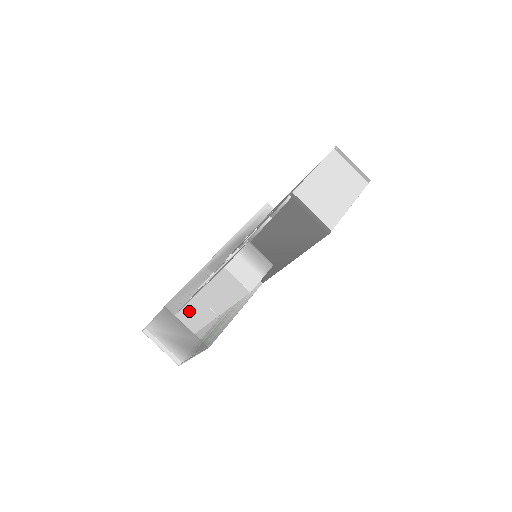
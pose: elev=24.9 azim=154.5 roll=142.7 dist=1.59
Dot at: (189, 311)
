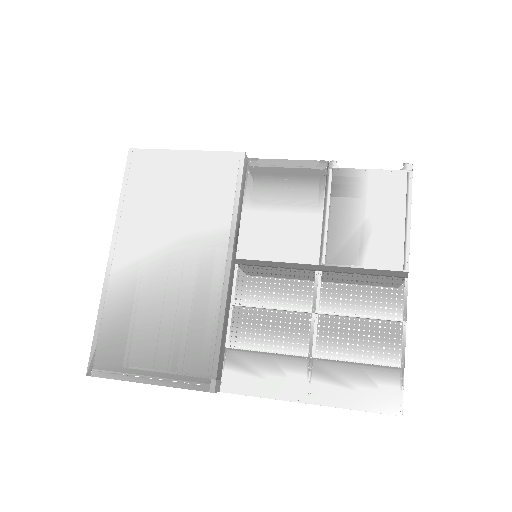
Dot at: occluded
